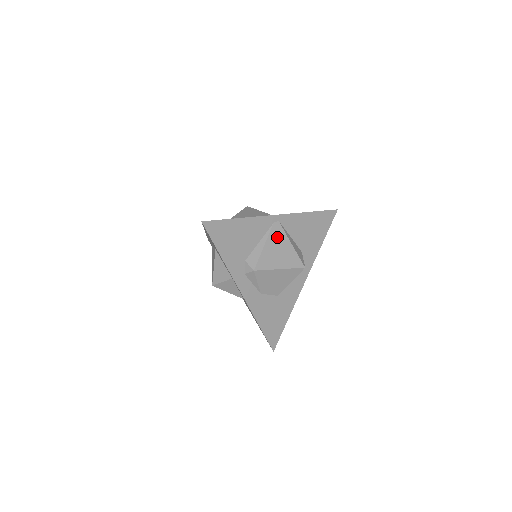
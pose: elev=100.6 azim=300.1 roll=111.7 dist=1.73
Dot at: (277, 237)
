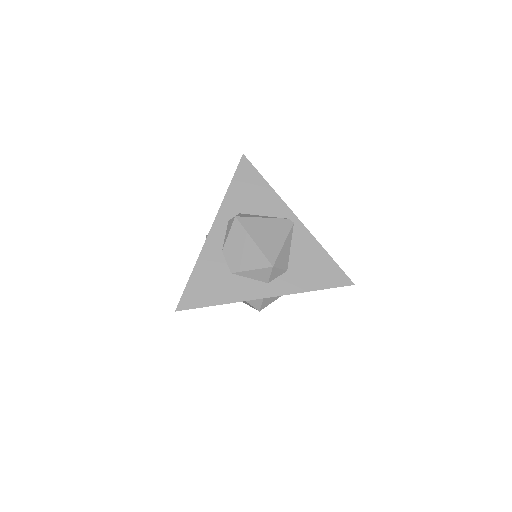
Dot at: (279, 227)
